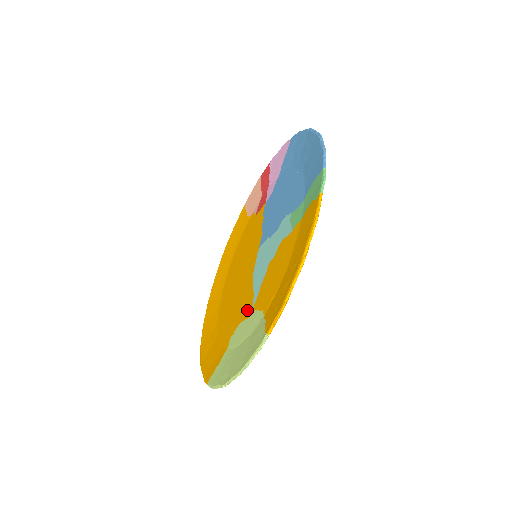
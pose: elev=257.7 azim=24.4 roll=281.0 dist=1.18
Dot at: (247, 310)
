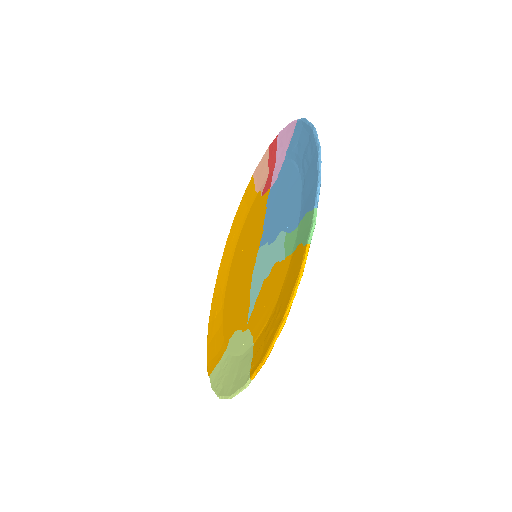
Dot at: (243, 321)
